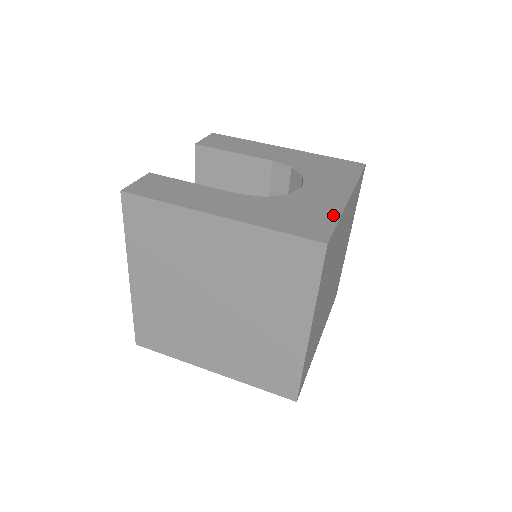
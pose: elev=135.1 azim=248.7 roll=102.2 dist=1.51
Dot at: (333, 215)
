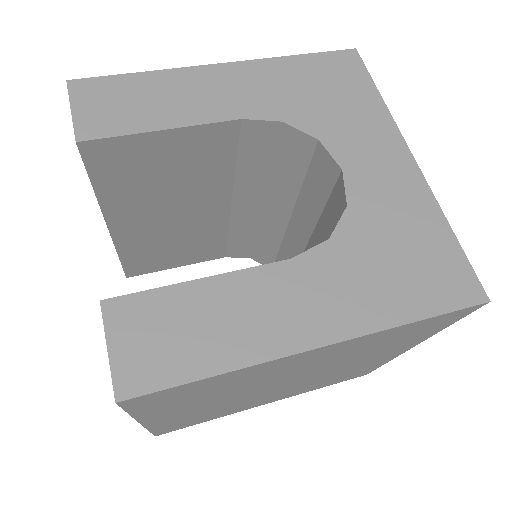
Dot at: (438, 223)
